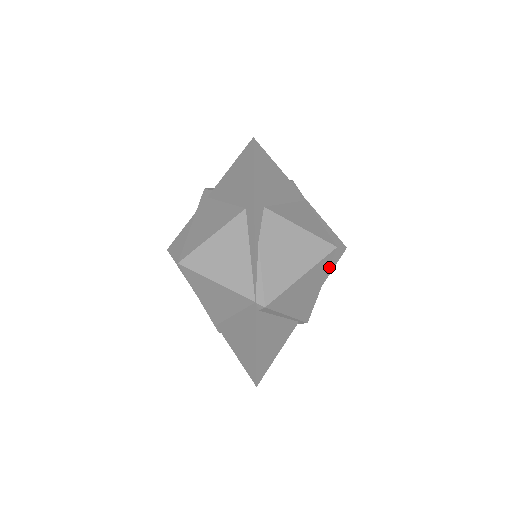
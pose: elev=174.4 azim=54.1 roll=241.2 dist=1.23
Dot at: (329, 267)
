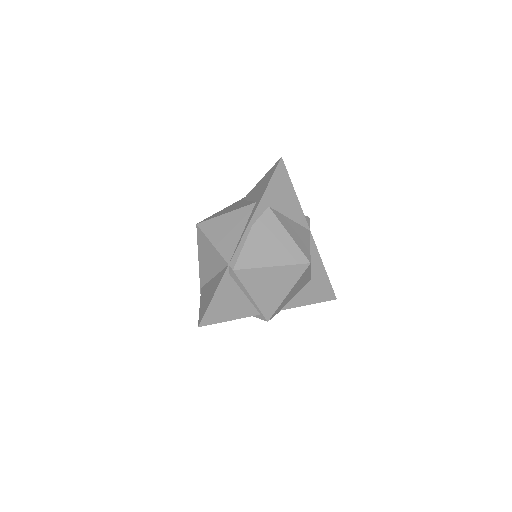
Dot at: (311, 299)
